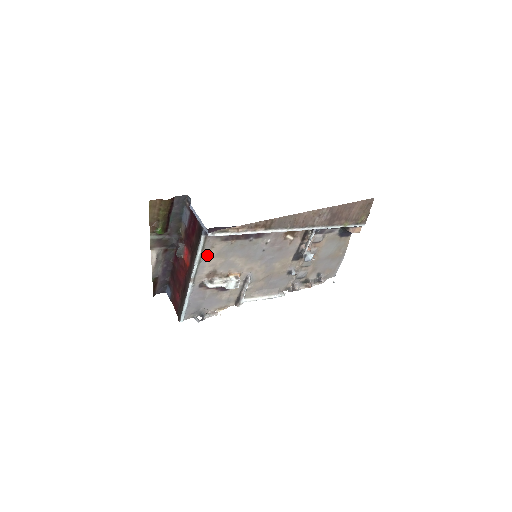
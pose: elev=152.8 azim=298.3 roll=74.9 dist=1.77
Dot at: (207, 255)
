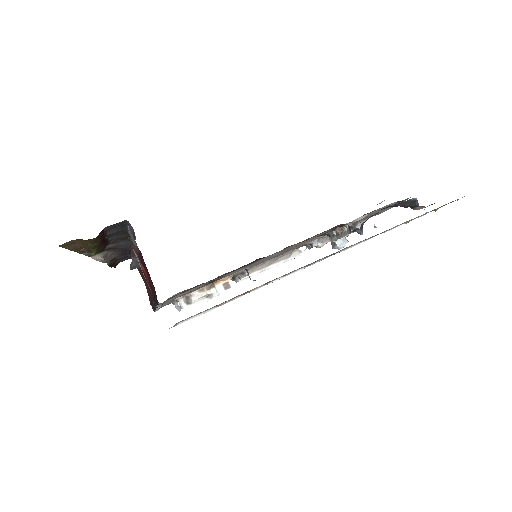
Dot at: (175, 296)
